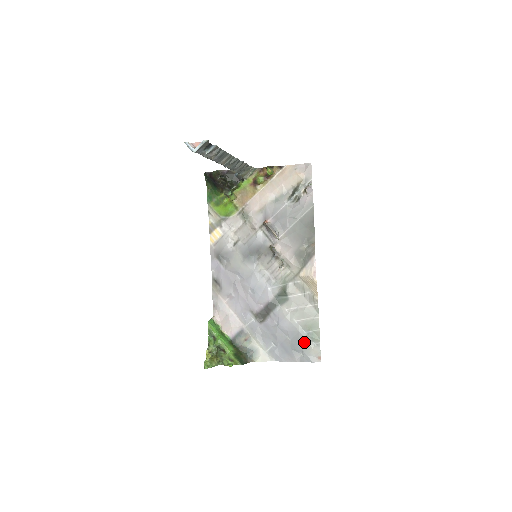
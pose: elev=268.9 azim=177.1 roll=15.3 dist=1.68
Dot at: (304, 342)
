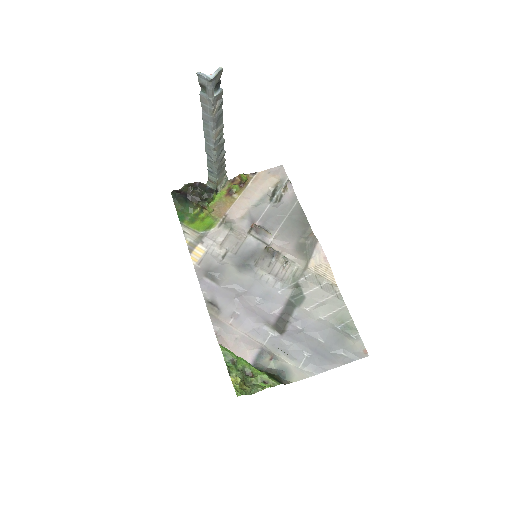
Dot at: (341, 338)
